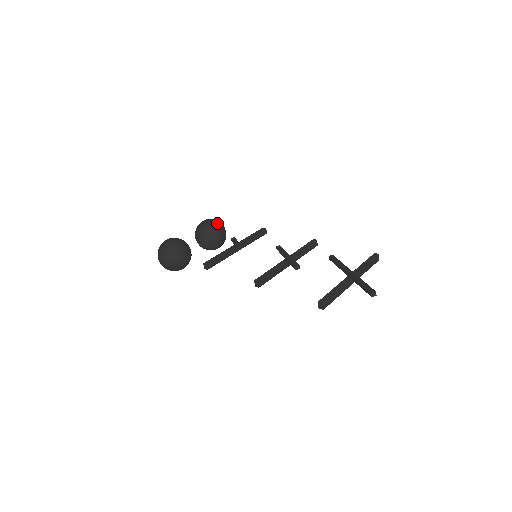
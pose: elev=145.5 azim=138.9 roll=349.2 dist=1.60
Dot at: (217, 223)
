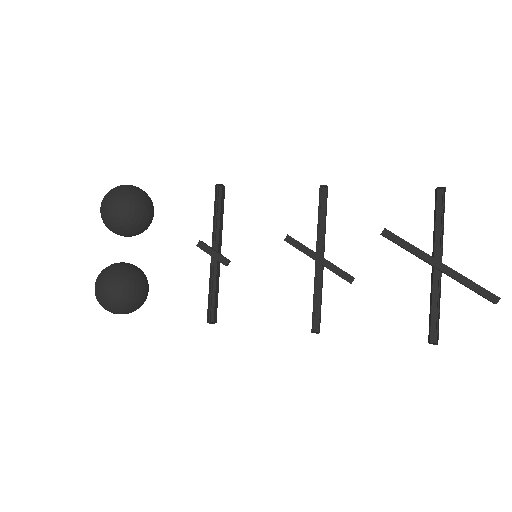
Dot at: (130, 201)
